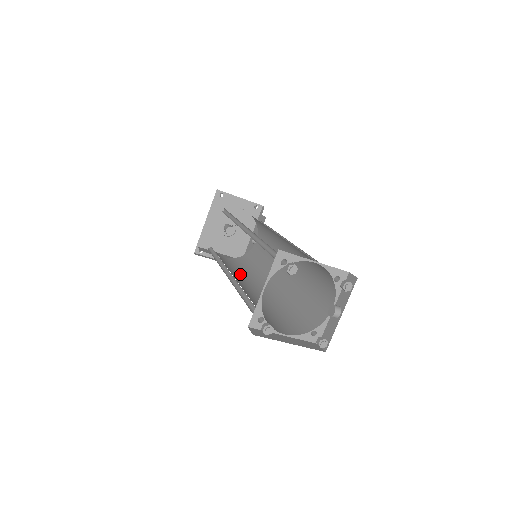
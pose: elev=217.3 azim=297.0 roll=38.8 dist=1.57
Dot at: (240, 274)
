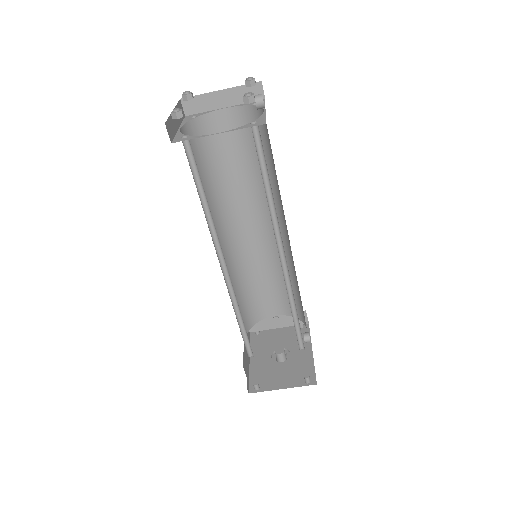
Dot at: occluded
